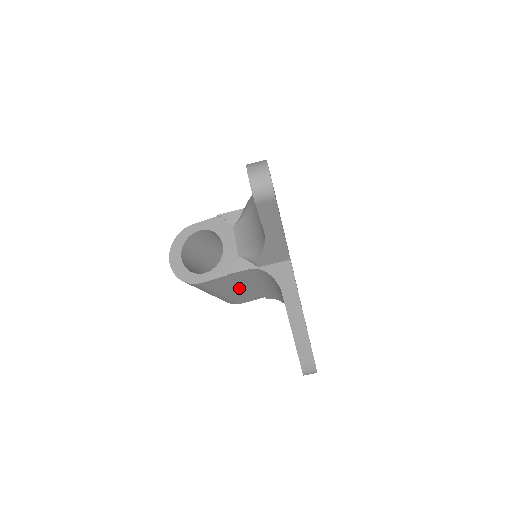
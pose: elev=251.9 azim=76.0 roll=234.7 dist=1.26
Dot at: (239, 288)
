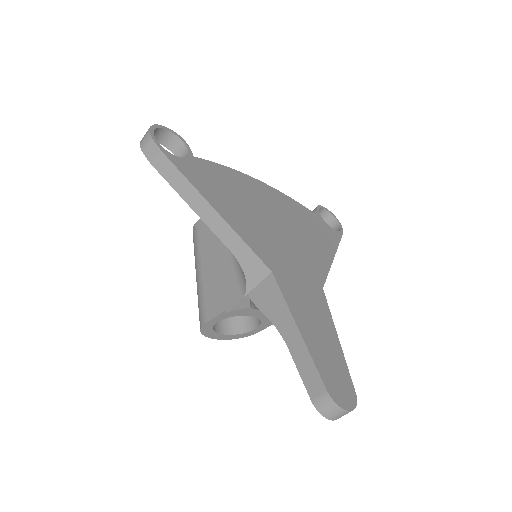
Dot at: occluded
